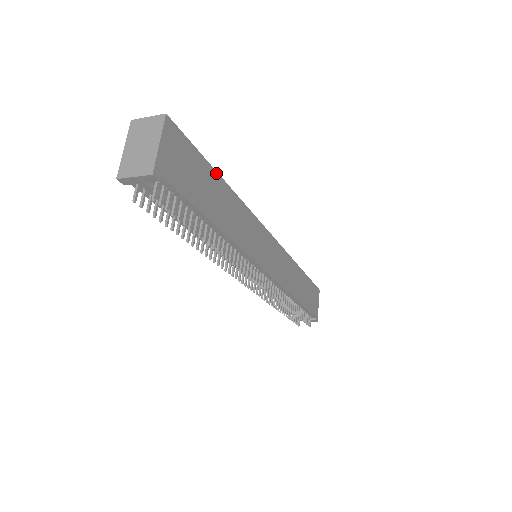
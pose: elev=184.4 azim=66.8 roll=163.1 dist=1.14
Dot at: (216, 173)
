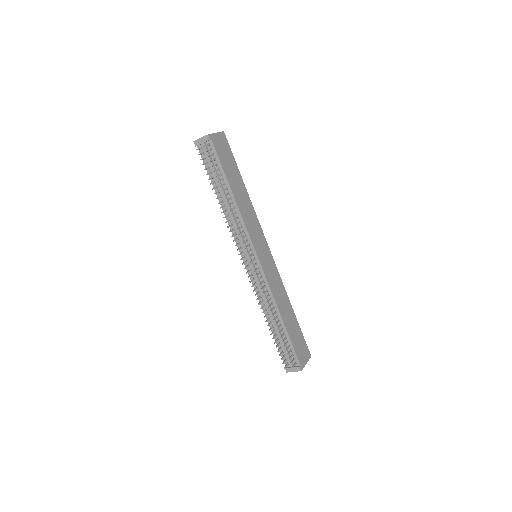
Dot at: (241, 176)
